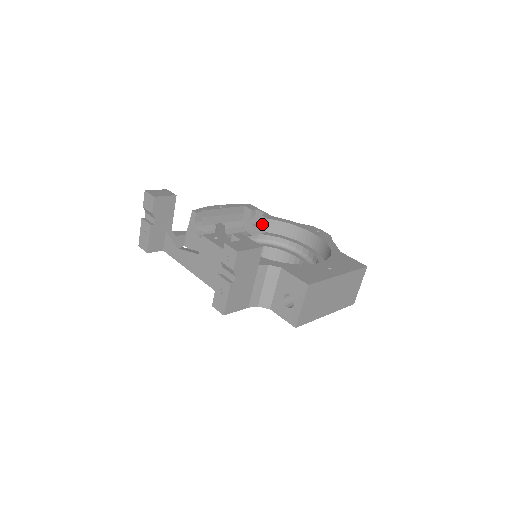
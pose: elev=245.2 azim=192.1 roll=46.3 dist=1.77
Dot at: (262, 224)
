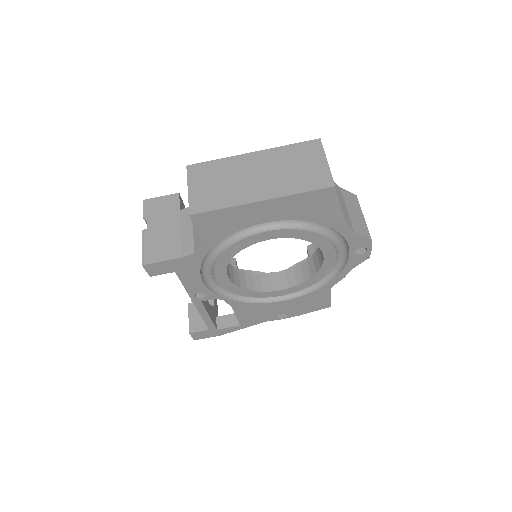
Dot at: occluded
